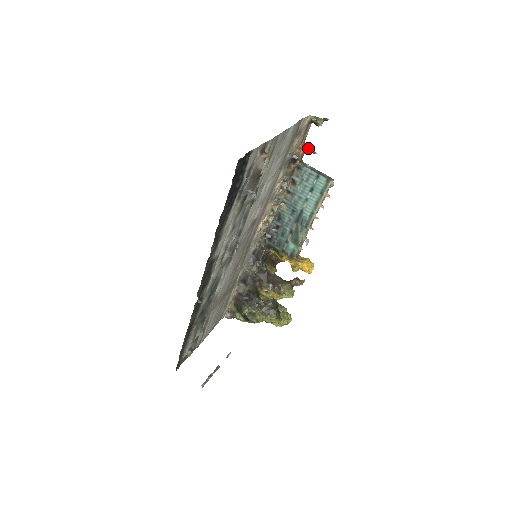
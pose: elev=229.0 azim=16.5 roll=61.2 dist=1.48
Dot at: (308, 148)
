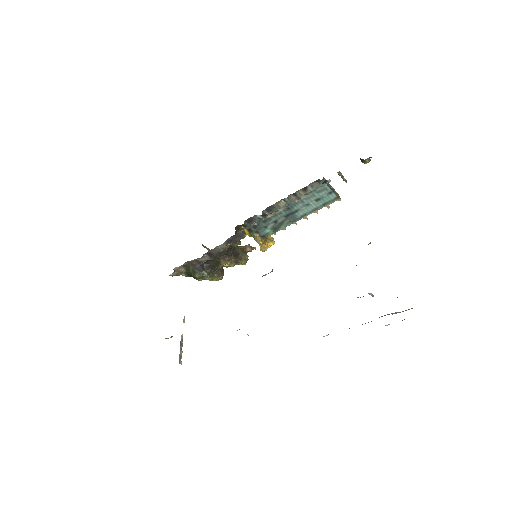
Dot at: (343, 176)
